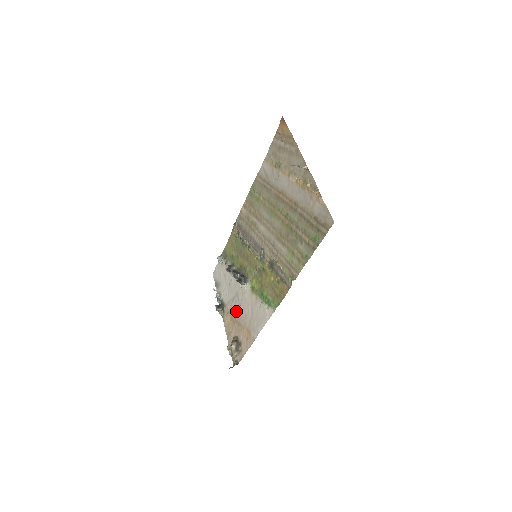
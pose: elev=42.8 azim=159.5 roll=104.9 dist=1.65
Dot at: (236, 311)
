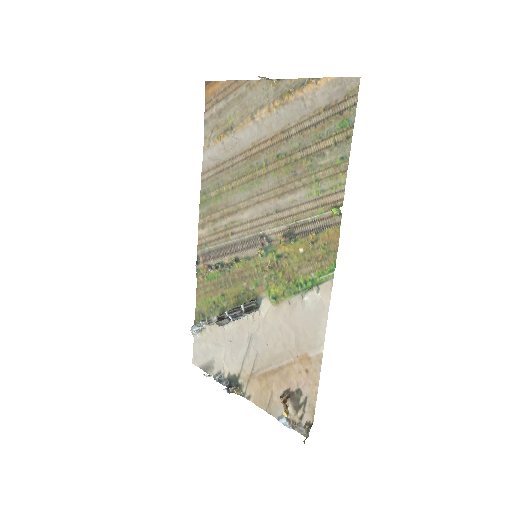
Dot at: (263, 359)
